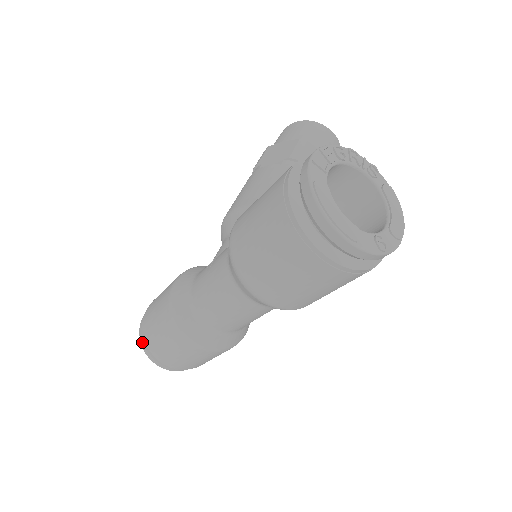
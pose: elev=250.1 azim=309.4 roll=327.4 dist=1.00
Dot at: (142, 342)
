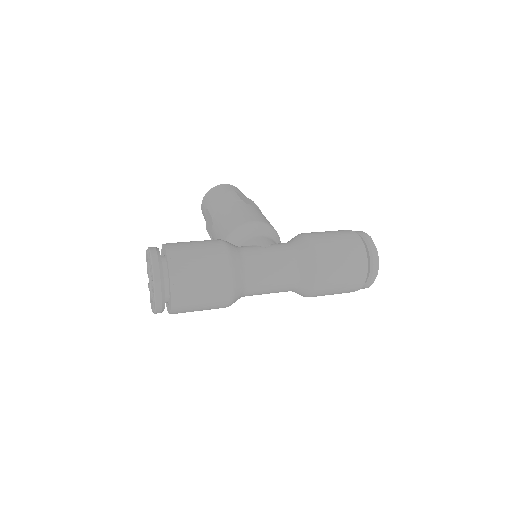
Dot at: (158, 273)
